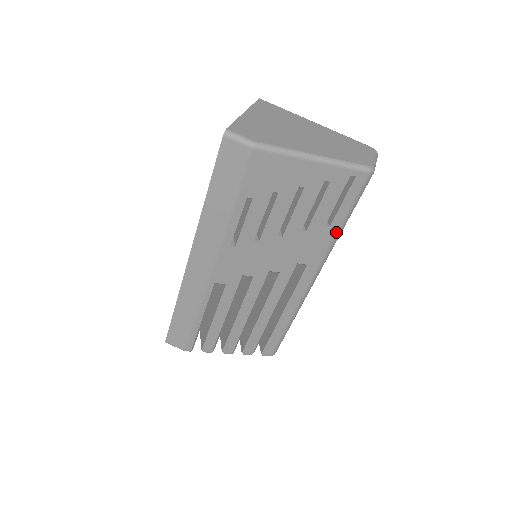
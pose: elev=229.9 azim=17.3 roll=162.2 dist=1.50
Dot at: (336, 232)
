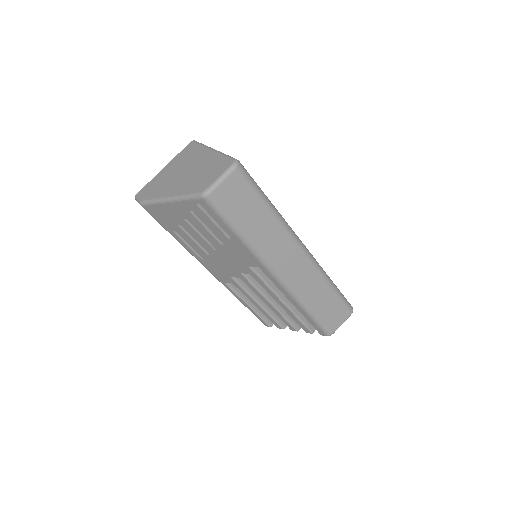
Dot at: (241, 242)
